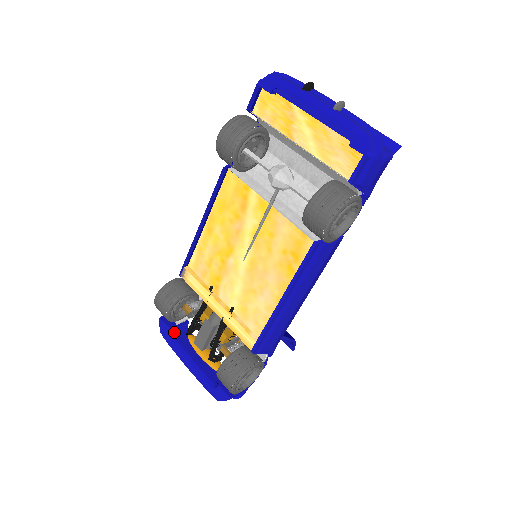
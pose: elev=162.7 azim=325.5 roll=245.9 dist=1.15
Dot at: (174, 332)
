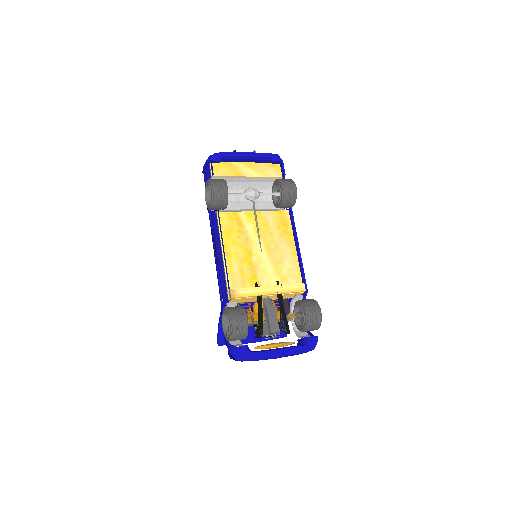
Dot at: (249, 350)
